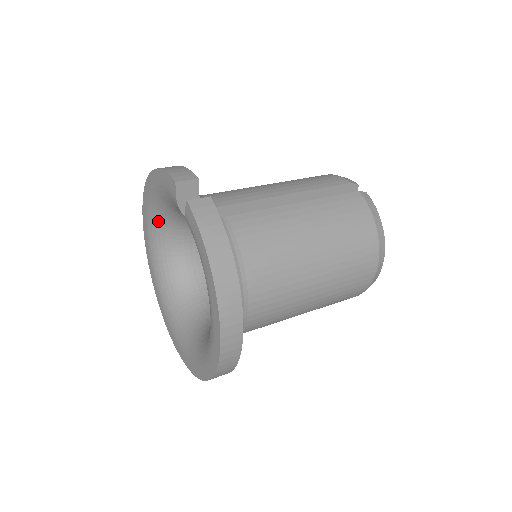
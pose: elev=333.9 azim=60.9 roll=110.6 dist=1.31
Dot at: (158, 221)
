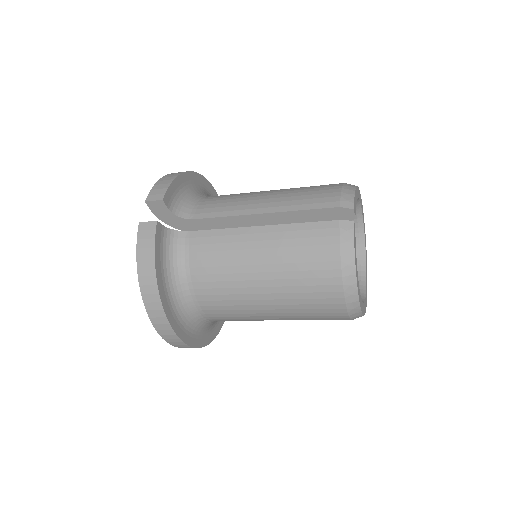
Dot at: occluded
